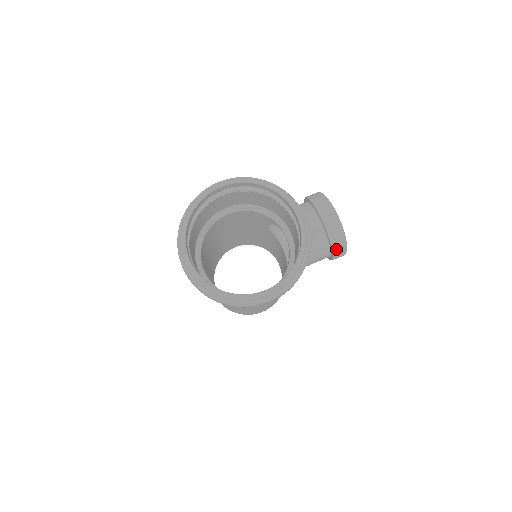
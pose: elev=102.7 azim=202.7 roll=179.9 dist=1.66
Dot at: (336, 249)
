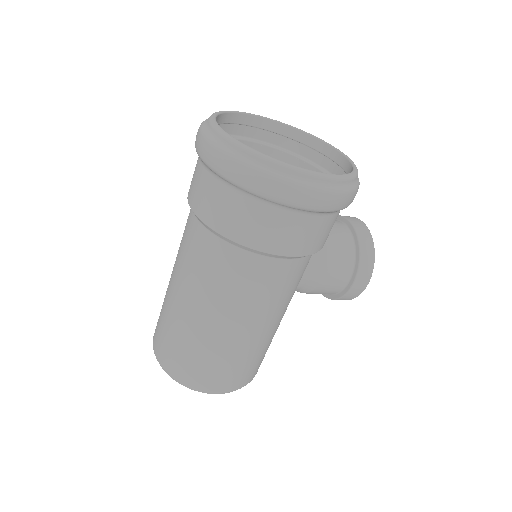
Dot at: (363, 259)
